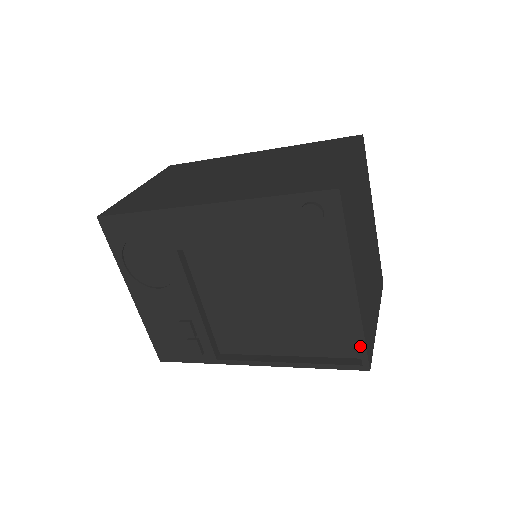
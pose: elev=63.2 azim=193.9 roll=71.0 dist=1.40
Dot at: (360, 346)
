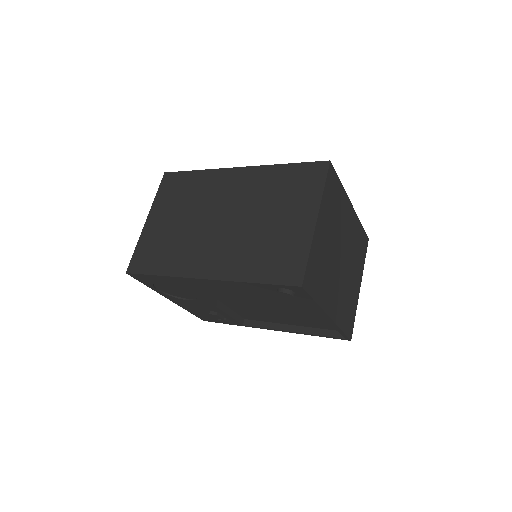
Dot at: (341, 333)
